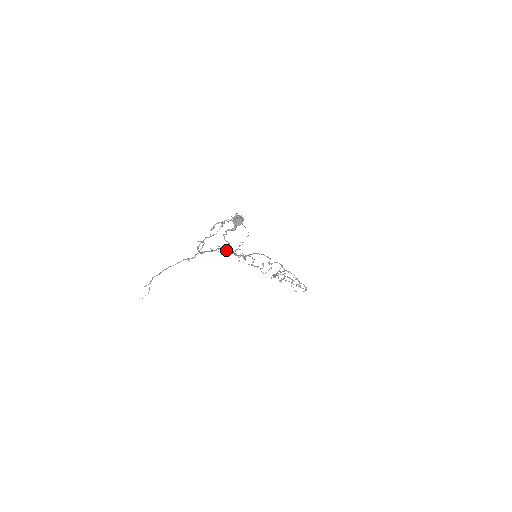
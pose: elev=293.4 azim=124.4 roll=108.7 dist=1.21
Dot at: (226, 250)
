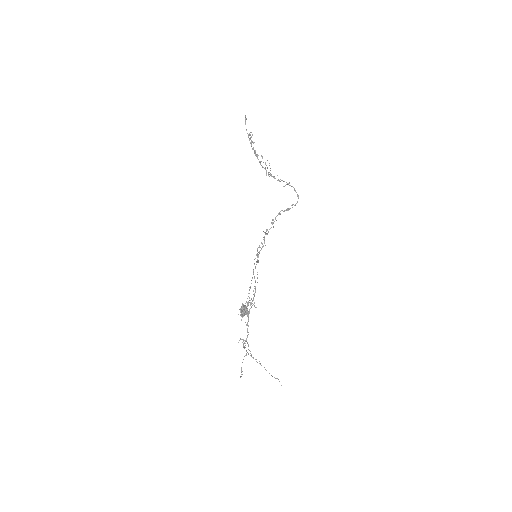
Dot at: occluded
